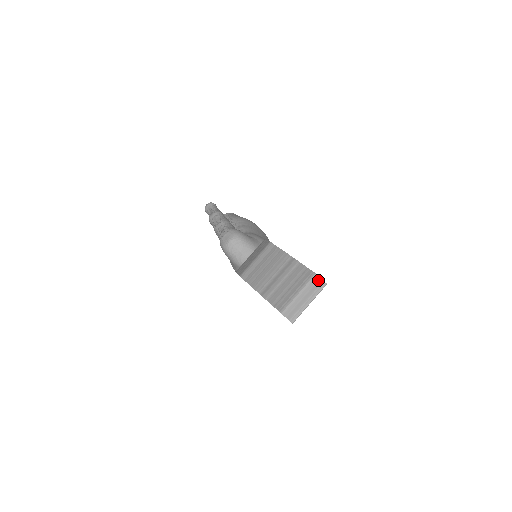
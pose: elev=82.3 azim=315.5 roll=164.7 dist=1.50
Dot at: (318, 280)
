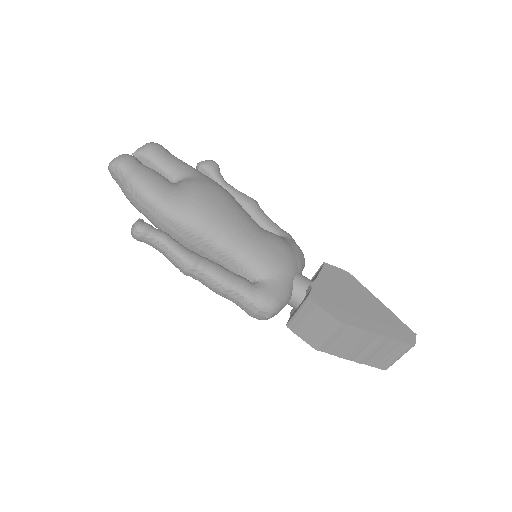
Dot at: (414, 343)
